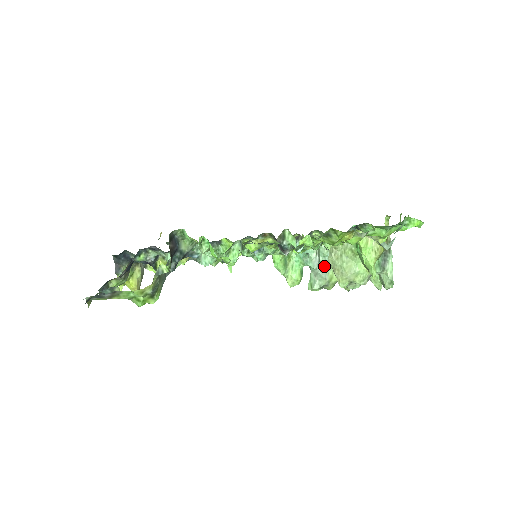
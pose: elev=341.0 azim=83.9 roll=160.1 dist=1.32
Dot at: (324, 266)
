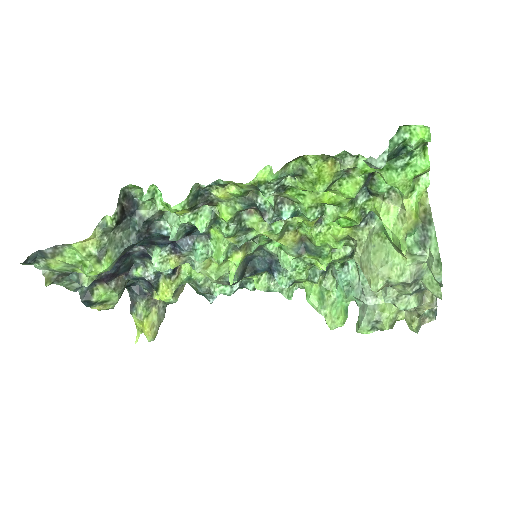
Dot at: (367, 289)
